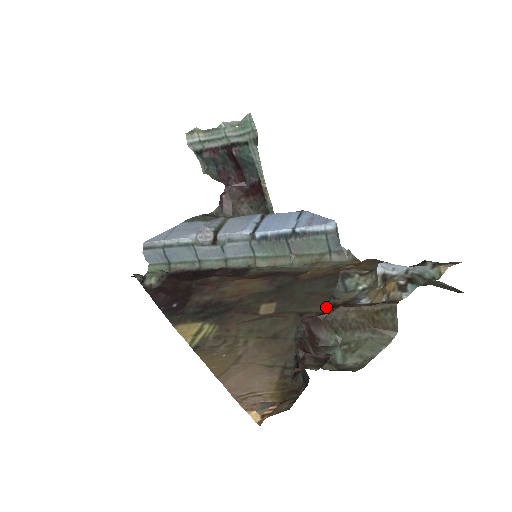
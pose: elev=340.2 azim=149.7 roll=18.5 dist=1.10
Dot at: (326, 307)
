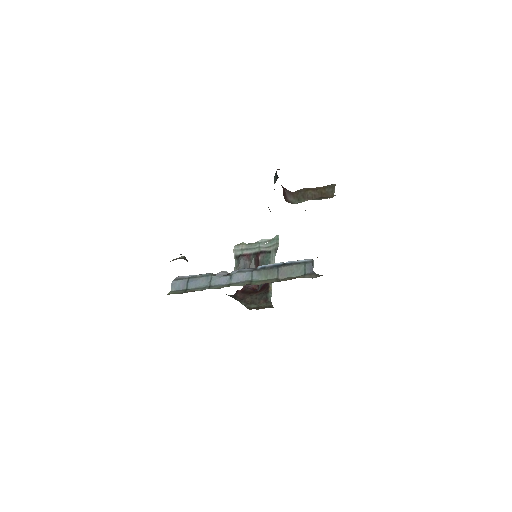
Dot at: occluded
